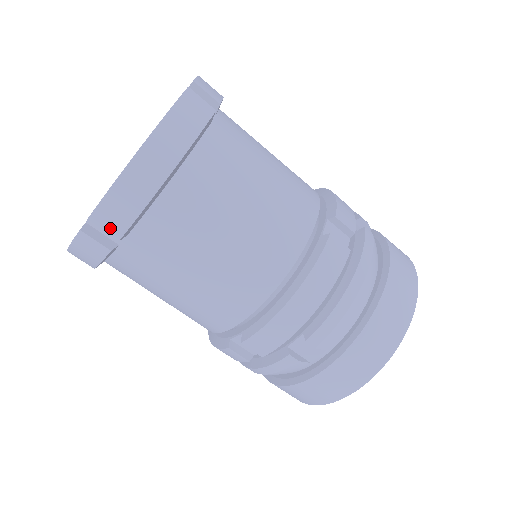
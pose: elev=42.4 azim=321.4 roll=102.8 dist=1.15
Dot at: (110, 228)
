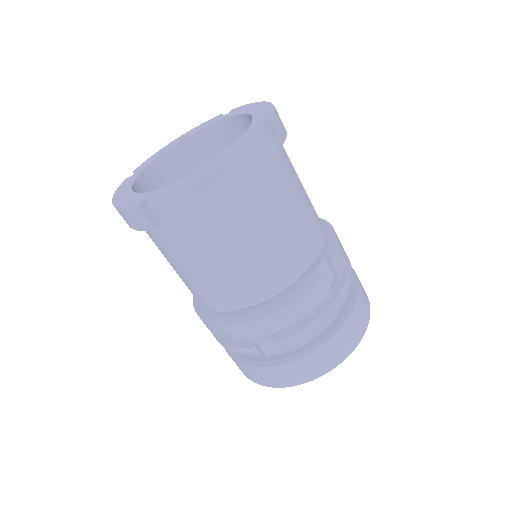
Dot at: (164, 215)
